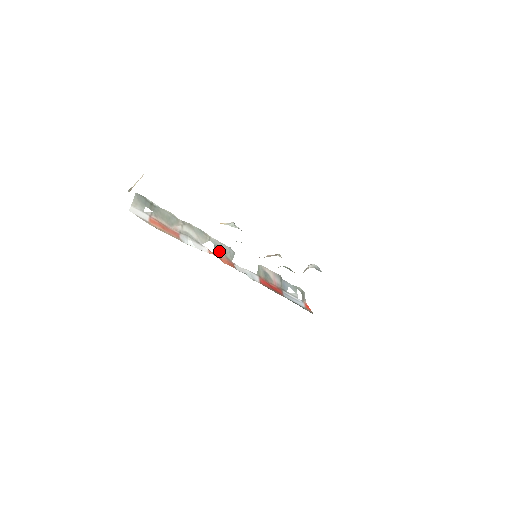
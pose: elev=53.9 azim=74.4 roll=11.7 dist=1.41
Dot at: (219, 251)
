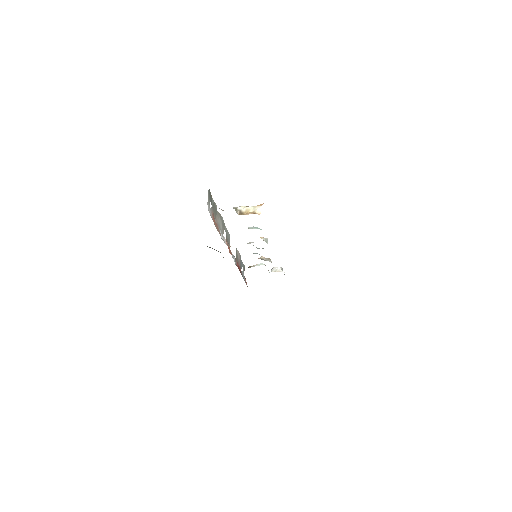
Dot at: (227, 239)
